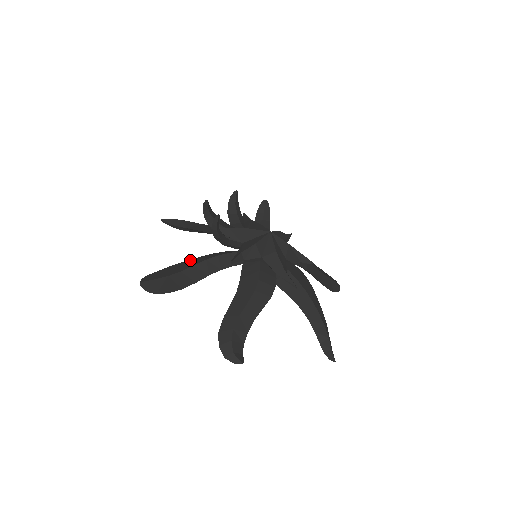
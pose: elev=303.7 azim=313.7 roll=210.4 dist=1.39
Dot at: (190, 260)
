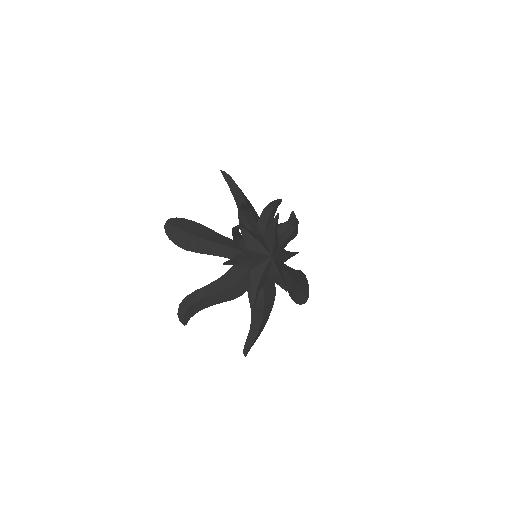
Dot at: (209, 229)
